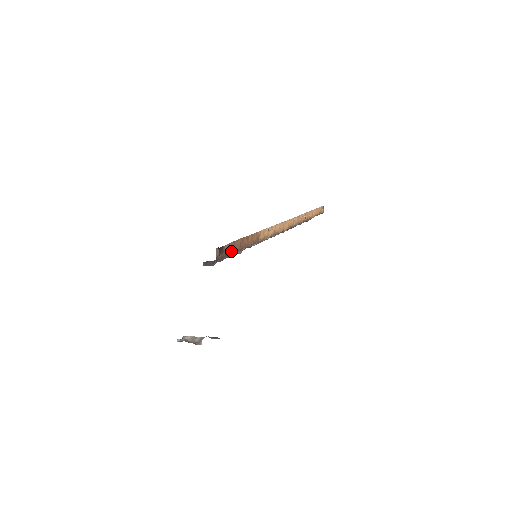
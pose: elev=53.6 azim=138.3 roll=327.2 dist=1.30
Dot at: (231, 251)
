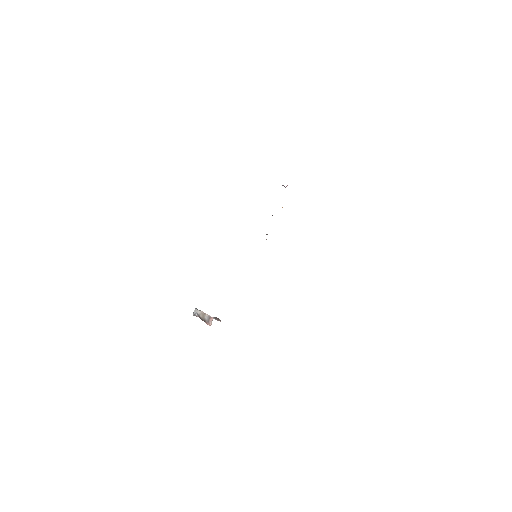
Dot at: occluded
